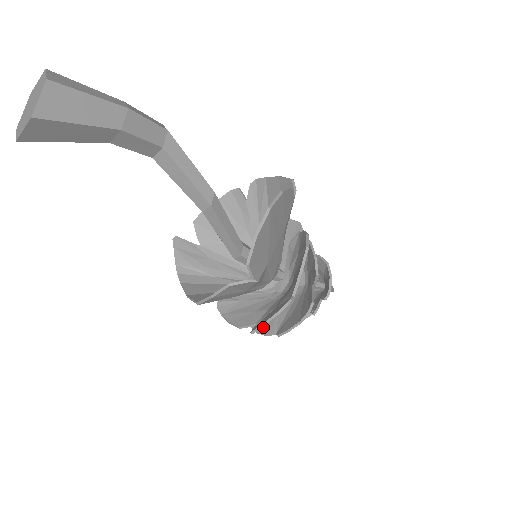
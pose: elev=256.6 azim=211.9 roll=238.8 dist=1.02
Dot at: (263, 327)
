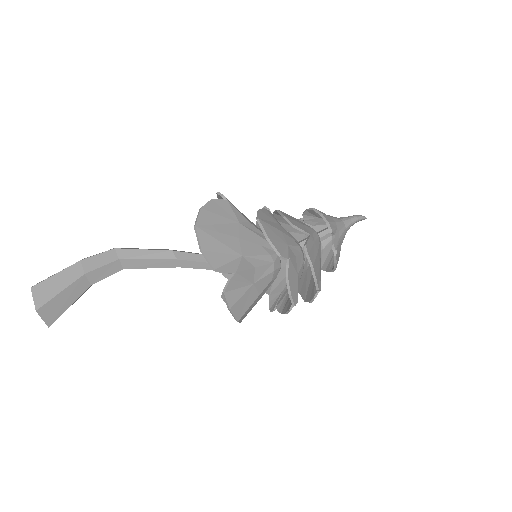
Dot at: (311, 294)
